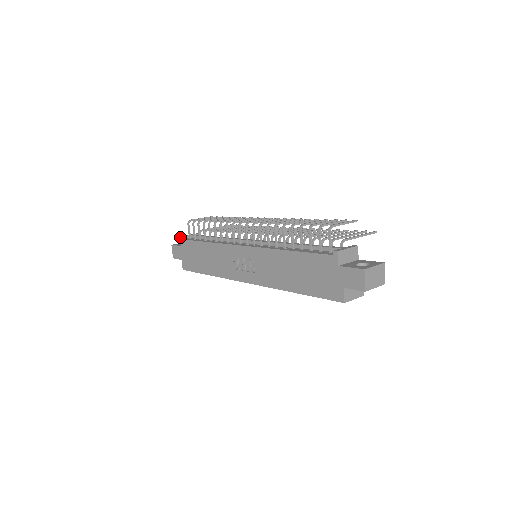
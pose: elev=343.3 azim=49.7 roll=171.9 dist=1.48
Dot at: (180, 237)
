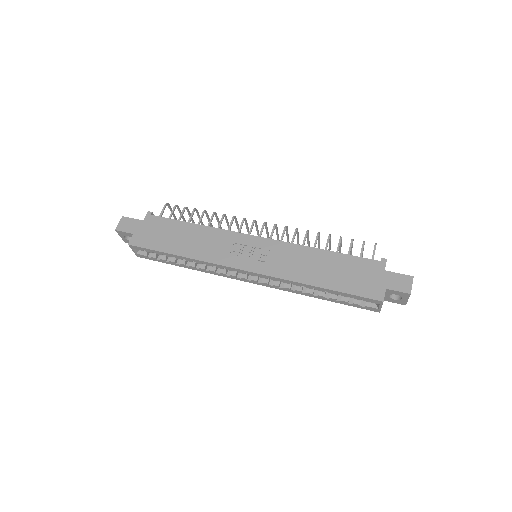
Dot at: occluded
